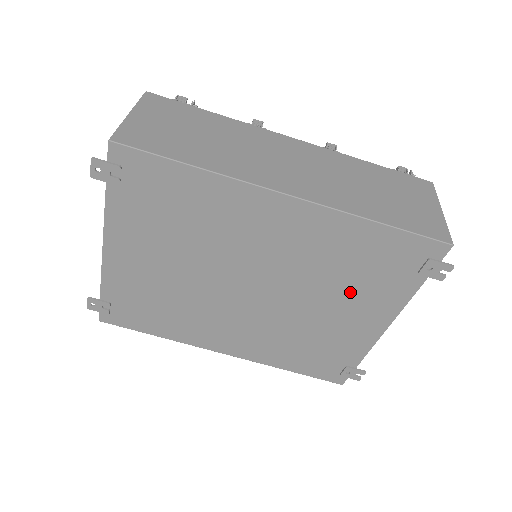
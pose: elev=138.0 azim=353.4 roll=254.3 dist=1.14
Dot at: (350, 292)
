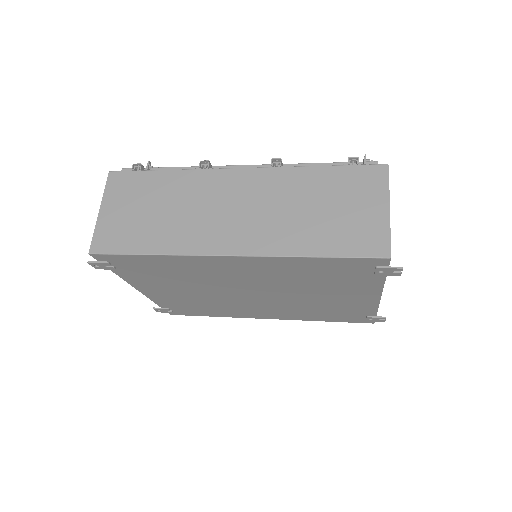
Dot at: (329, 287)
